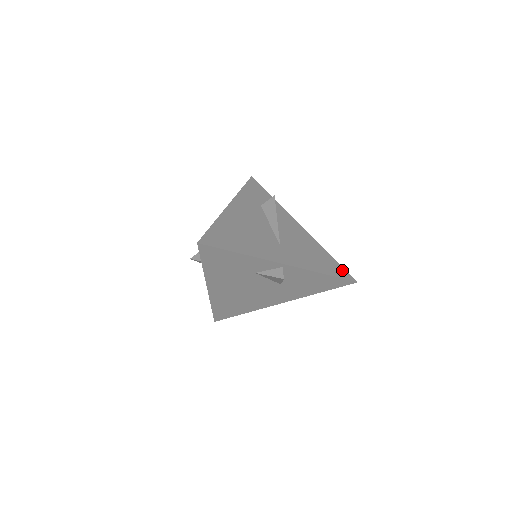
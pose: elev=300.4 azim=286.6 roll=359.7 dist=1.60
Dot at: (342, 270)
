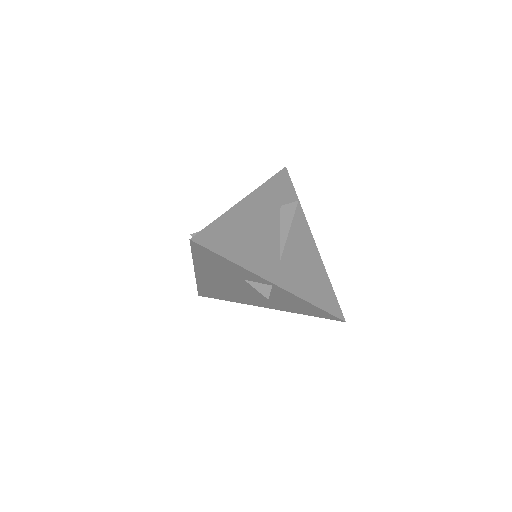
Dot at: (335, 304)
